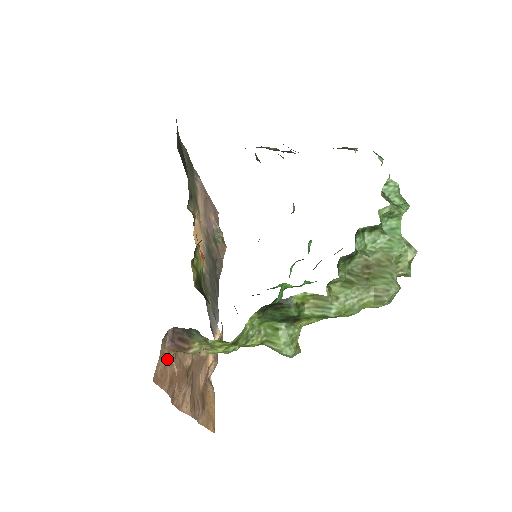
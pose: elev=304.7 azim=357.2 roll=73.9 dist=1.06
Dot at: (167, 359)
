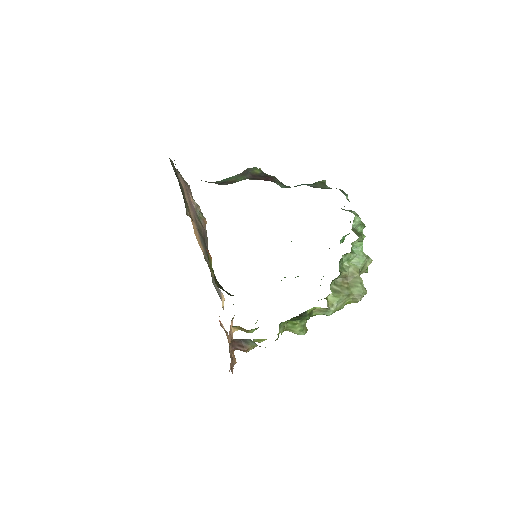
Dot at: (231, 356)
